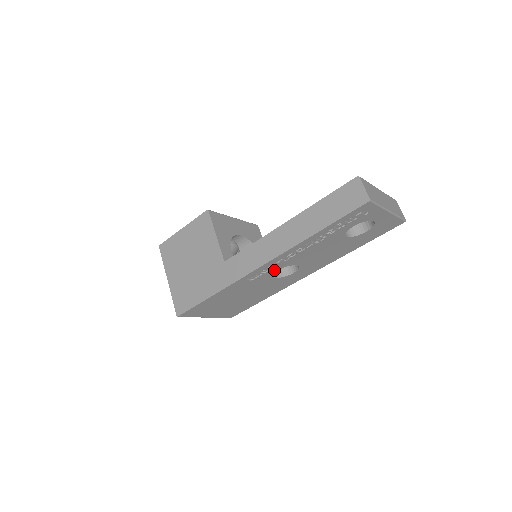
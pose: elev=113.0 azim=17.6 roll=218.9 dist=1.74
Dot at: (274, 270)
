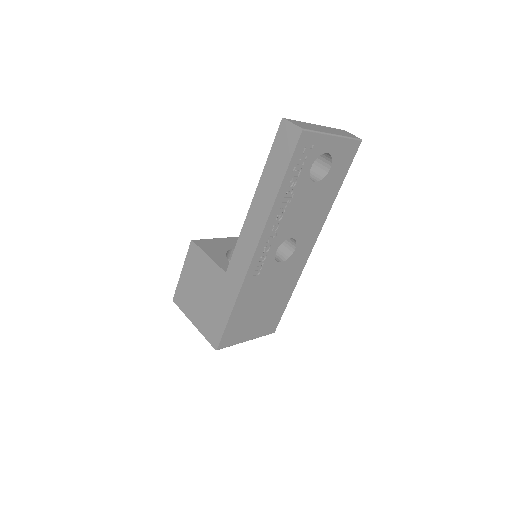
Dot at: (272, 253)
